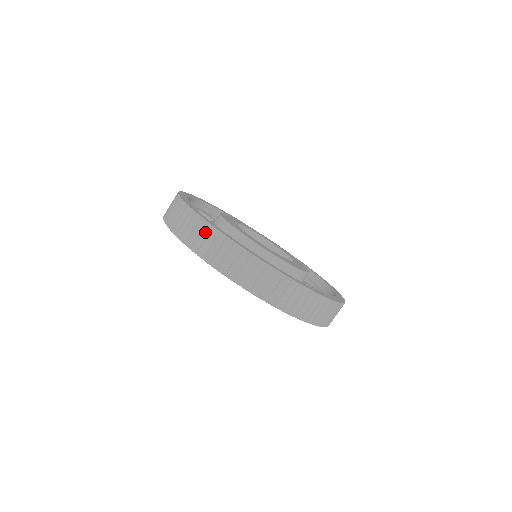
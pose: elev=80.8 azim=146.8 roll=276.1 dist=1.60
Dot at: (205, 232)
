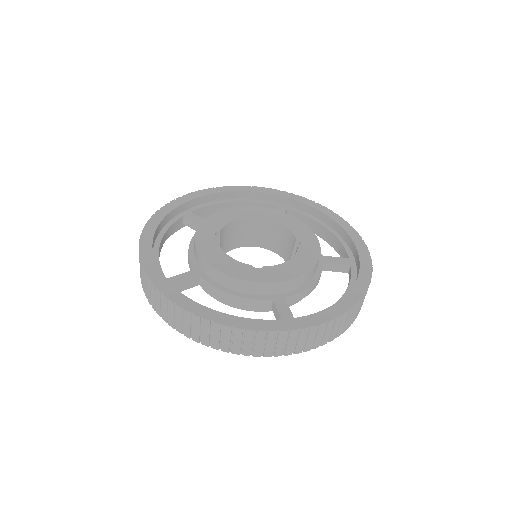
Dot at: (170, 308)
